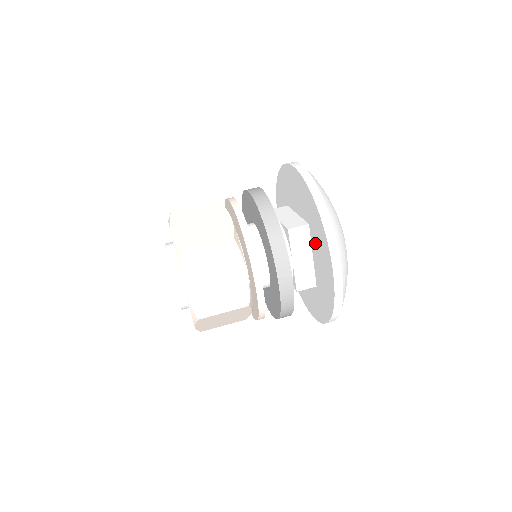
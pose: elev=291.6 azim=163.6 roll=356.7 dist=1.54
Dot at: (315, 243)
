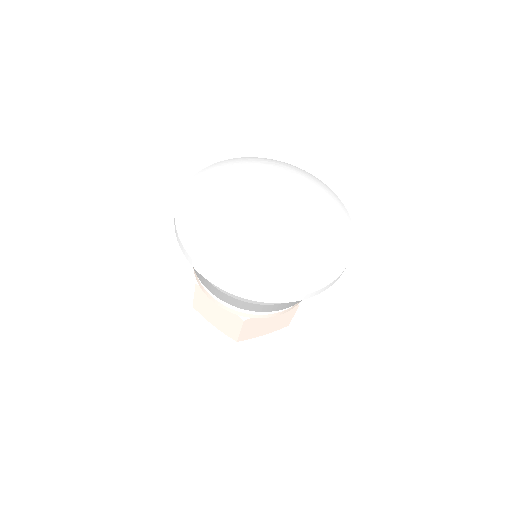
Dot at: occluded
